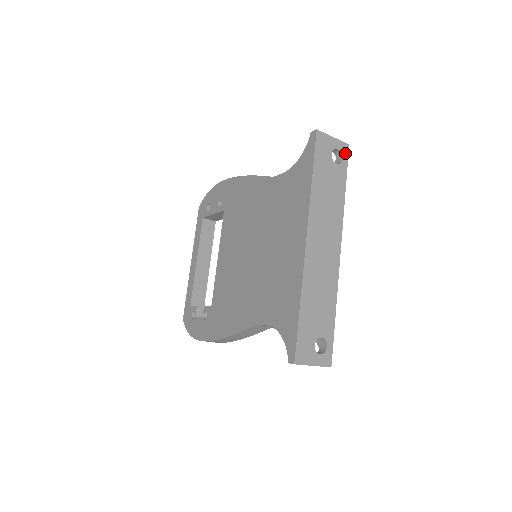
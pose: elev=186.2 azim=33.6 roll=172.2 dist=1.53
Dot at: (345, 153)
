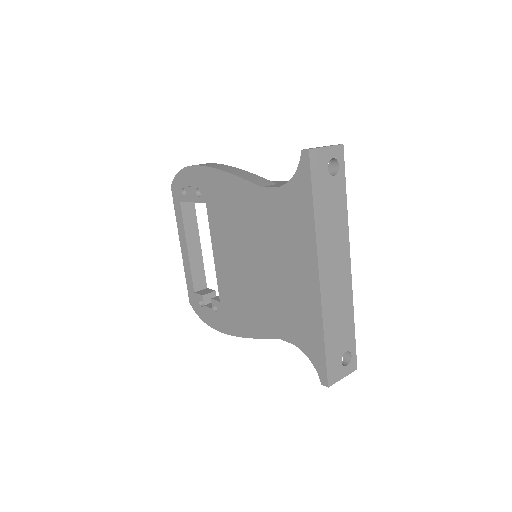
Dot at: (341, 157)
